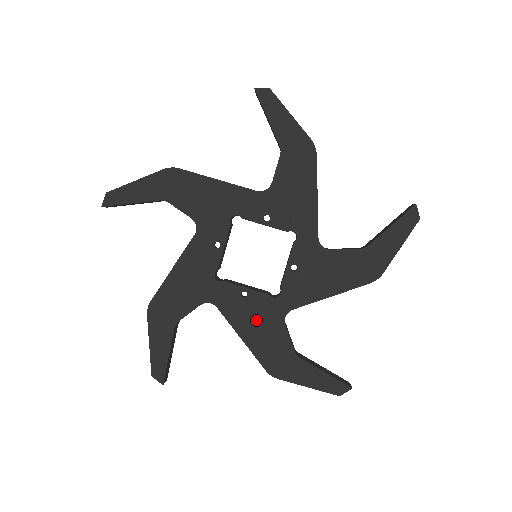
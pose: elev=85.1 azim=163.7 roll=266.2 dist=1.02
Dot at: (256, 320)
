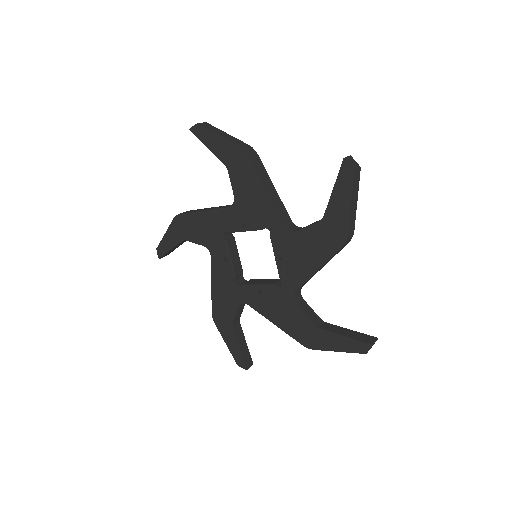
Dot at: (277, 307)
